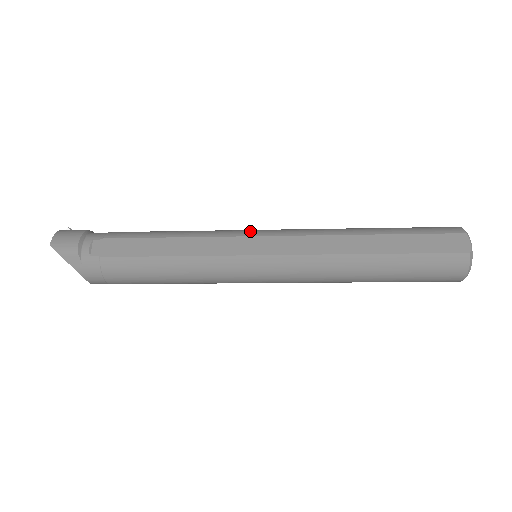
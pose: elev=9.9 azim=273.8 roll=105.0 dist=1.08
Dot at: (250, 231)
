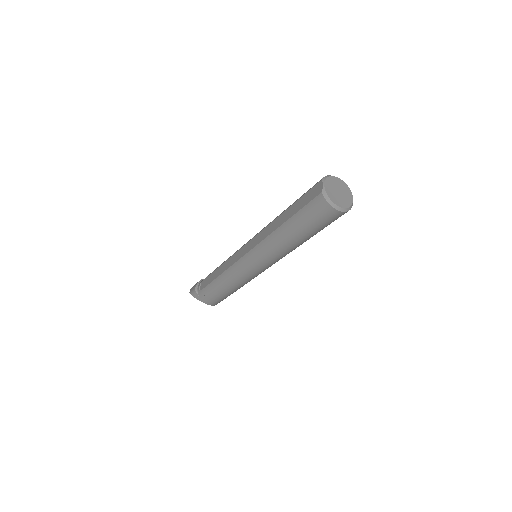
Dot at: occluded
